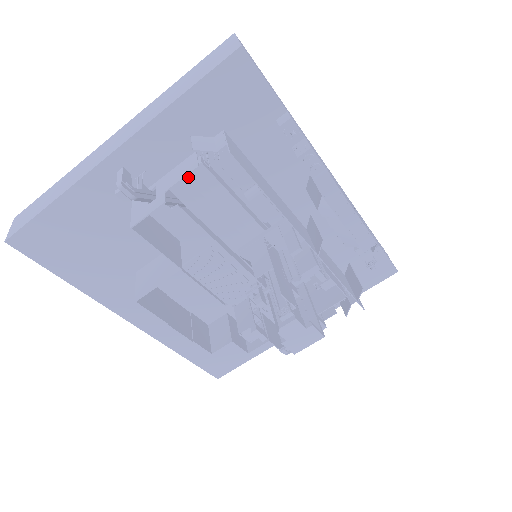
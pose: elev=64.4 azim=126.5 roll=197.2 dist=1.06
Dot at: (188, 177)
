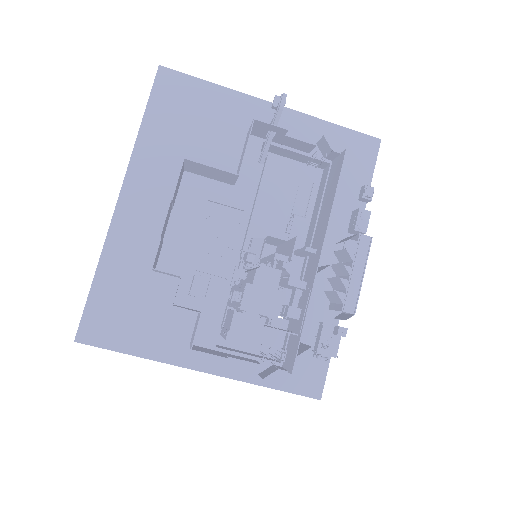
Dot at: (285, 162)
